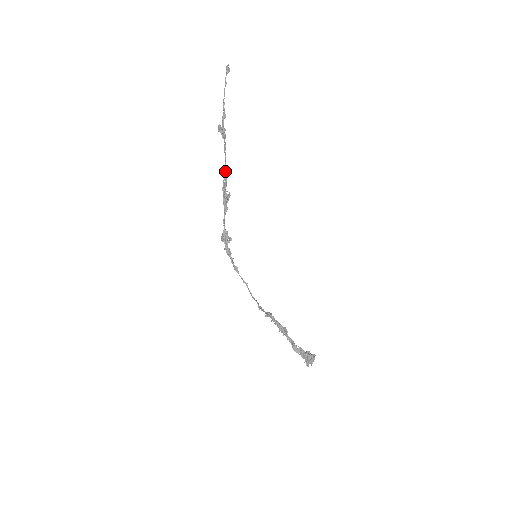
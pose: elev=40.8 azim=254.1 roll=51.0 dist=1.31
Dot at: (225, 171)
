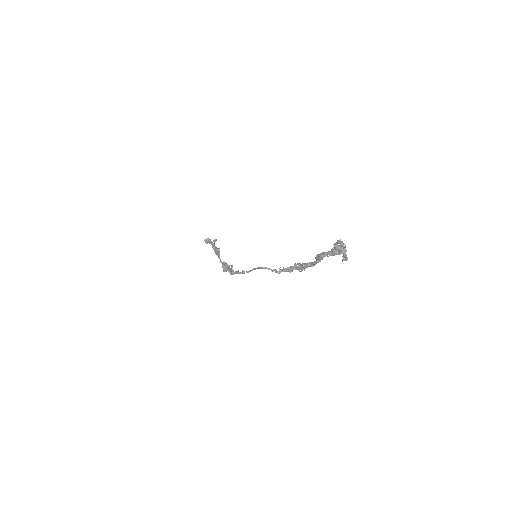
Dot at: occluded
